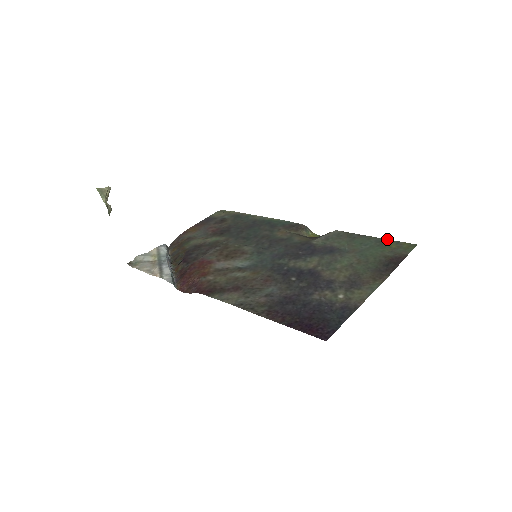
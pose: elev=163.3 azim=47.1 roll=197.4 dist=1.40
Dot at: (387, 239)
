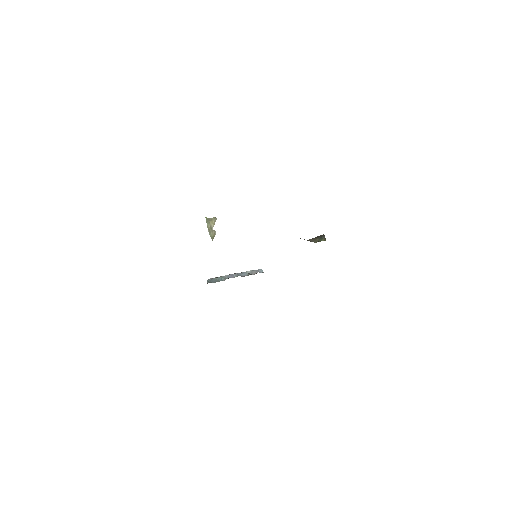
Dot at: occluded
